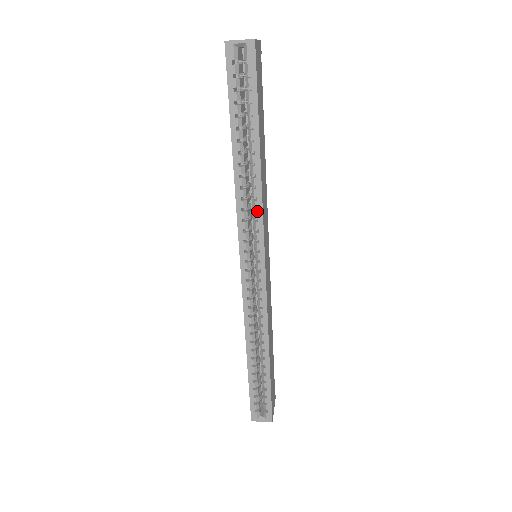
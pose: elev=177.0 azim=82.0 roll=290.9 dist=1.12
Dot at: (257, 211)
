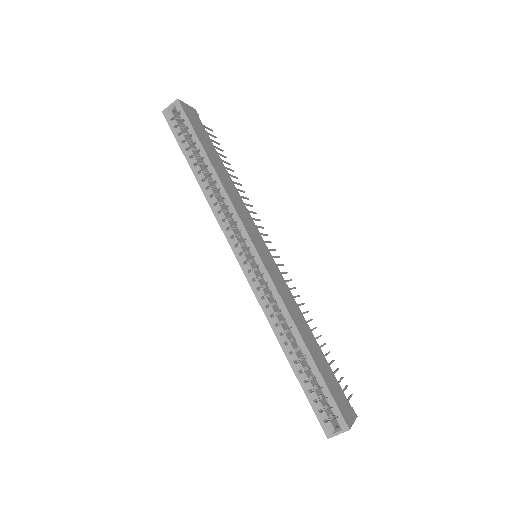
Dot at: (229, 207)
